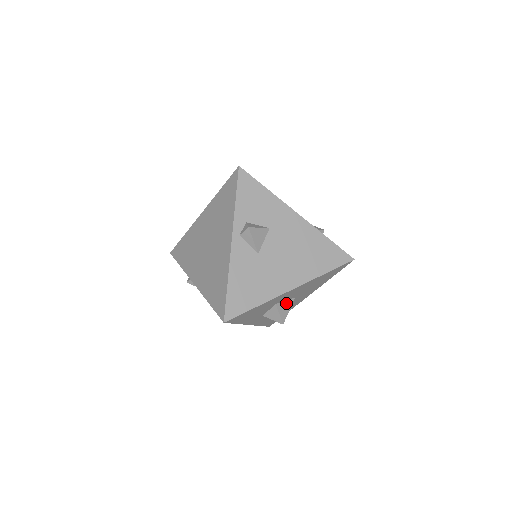
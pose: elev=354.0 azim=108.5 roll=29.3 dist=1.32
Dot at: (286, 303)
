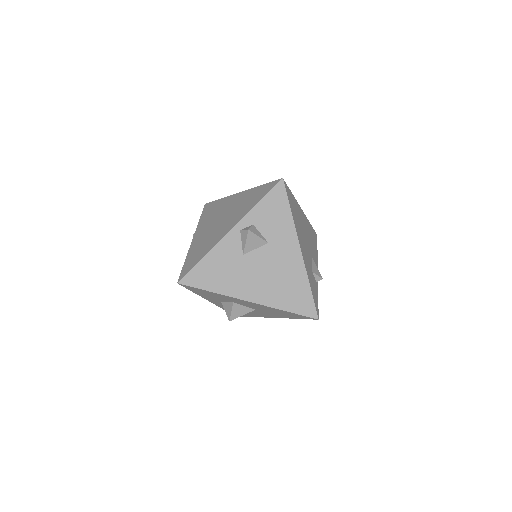
Dot at: (244, 308)
